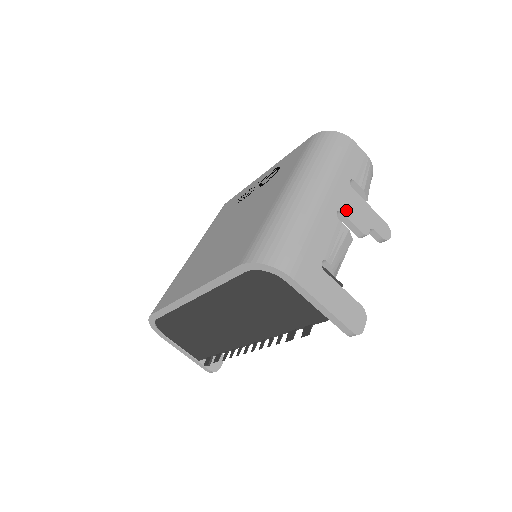
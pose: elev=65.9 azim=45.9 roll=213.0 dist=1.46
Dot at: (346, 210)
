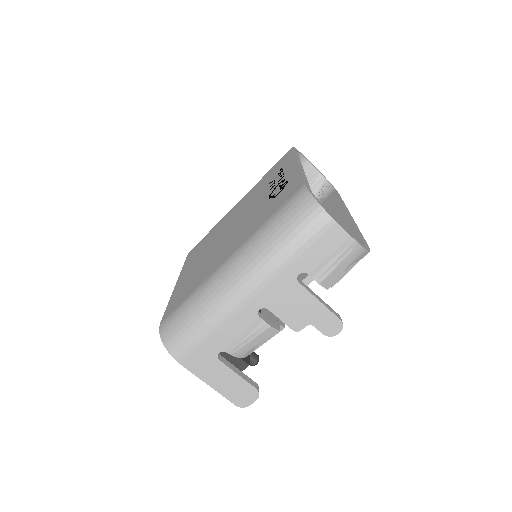
Dot at: (276, 307)
